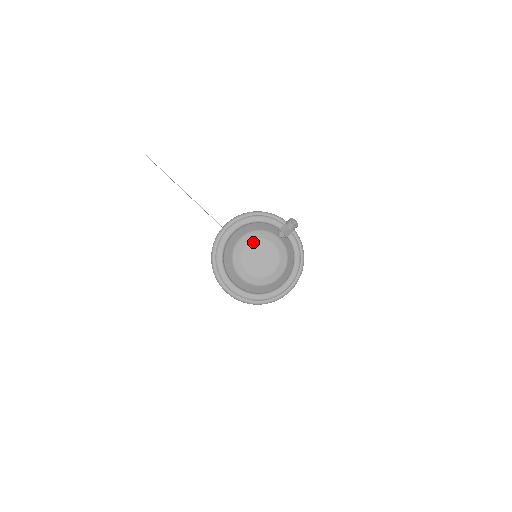
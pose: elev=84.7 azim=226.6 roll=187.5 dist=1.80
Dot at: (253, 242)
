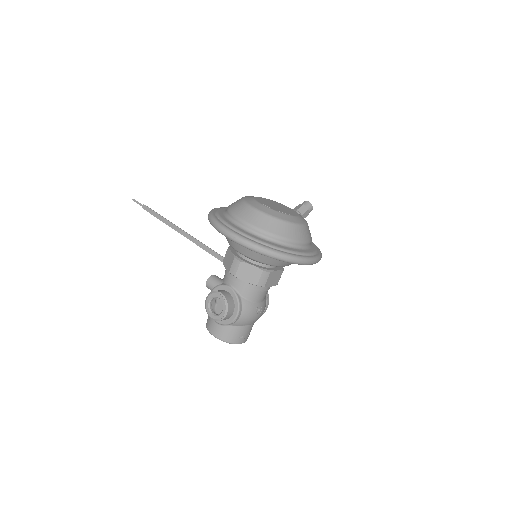
Dot at: (266, 199)
